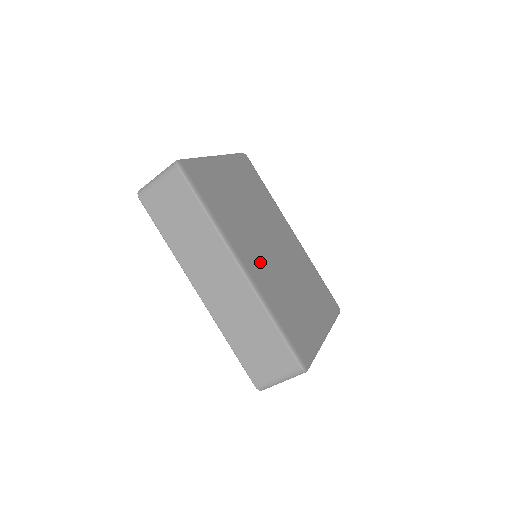
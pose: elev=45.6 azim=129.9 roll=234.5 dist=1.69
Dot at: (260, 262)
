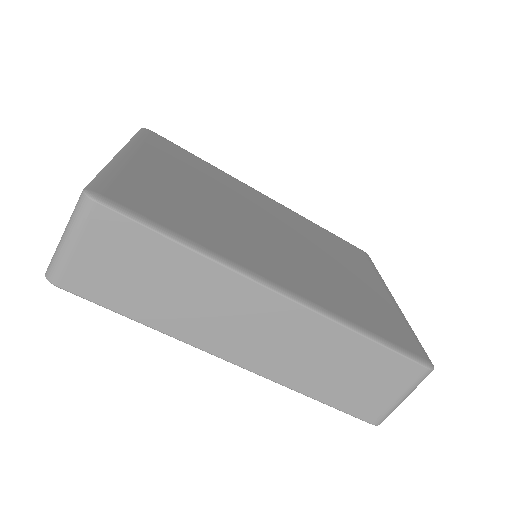
Dot at: (286, 265)
